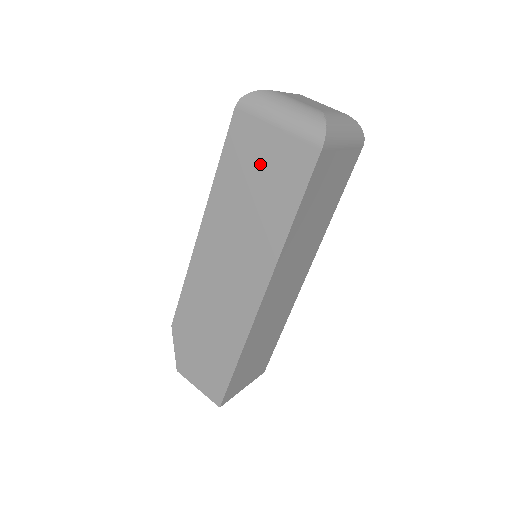
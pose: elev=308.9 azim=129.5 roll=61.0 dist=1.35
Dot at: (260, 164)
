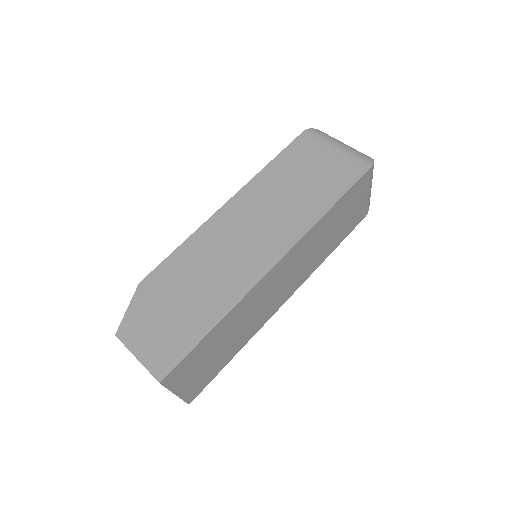
Dot at: (313, 167)
